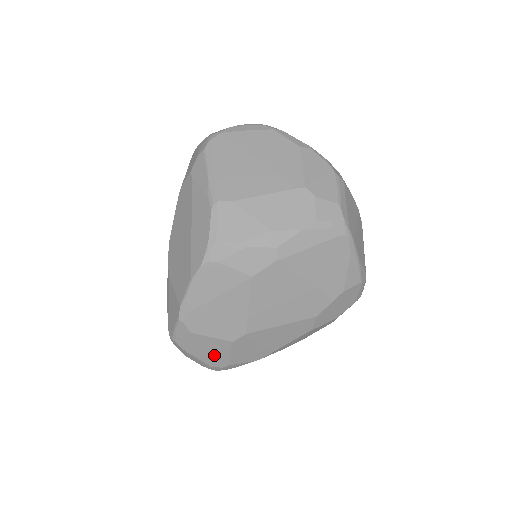
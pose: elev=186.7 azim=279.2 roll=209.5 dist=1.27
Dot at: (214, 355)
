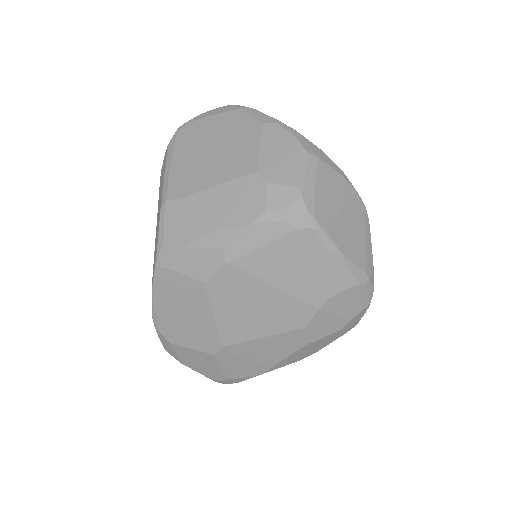
Dot at: (206, 368)
